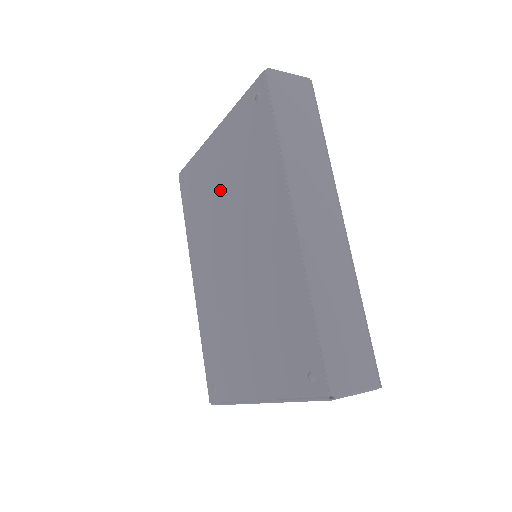
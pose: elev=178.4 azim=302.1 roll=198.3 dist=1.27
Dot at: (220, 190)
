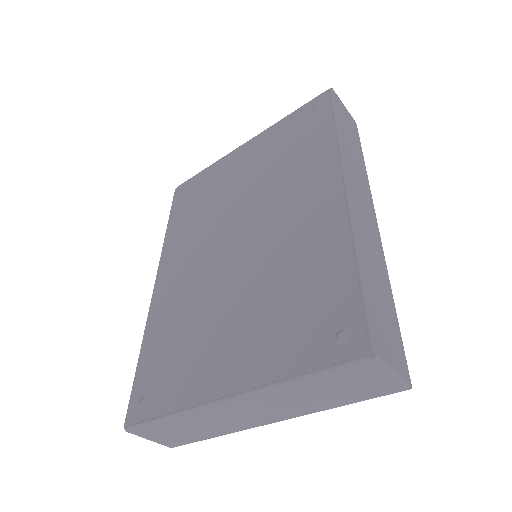
Dot at: (237, 186)
